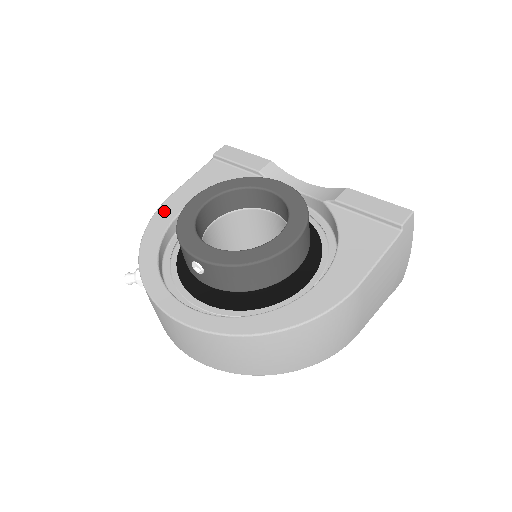
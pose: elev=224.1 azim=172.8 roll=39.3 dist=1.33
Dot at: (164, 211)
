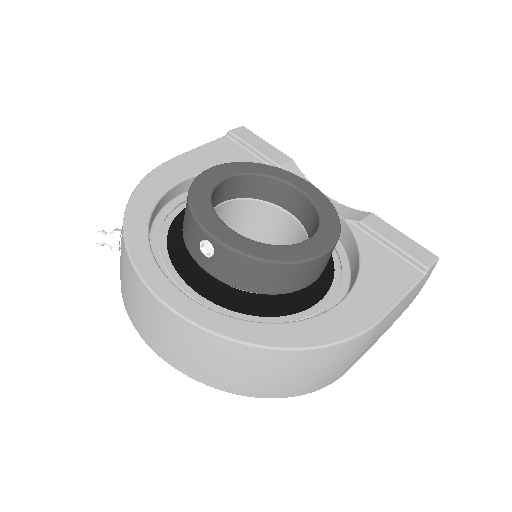
Dot at: (163, 173)
